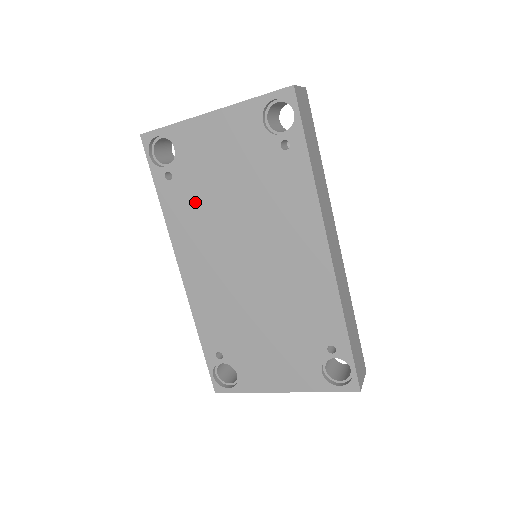
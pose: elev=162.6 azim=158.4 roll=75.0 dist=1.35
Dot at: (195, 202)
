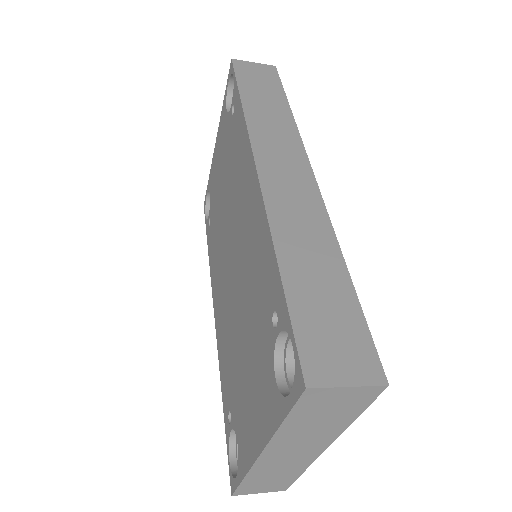
Dot at: (215, 229)
